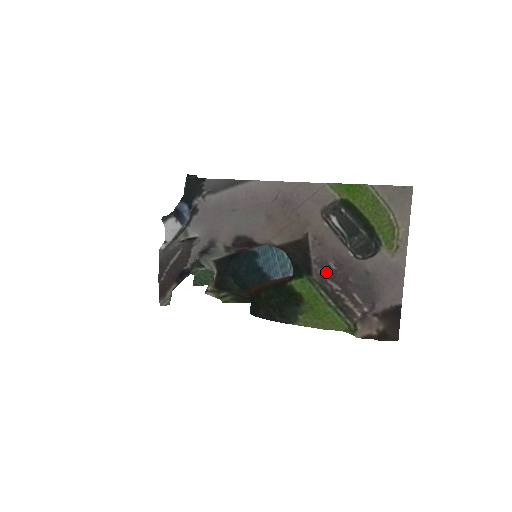
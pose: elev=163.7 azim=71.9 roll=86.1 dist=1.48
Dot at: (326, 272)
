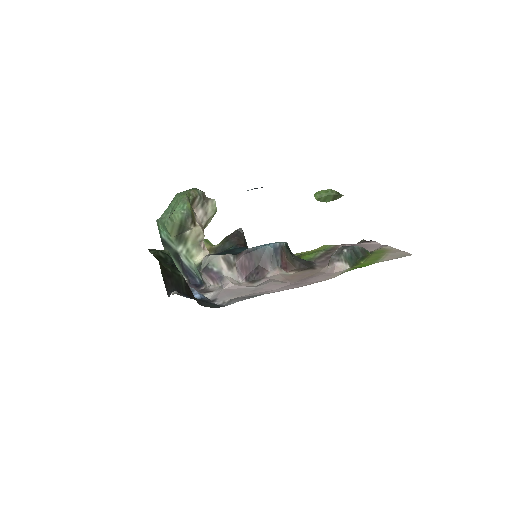
Dot at: (324, 259)
